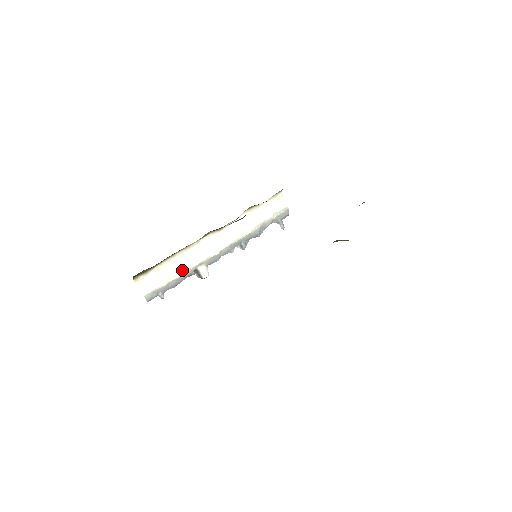
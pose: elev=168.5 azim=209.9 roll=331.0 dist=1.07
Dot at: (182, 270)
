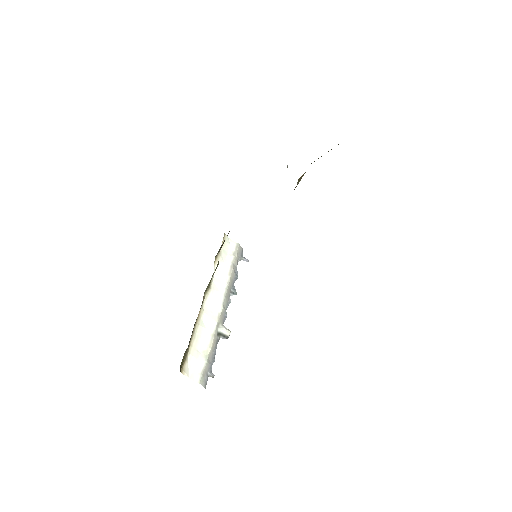
Dot at: (209, 340)
